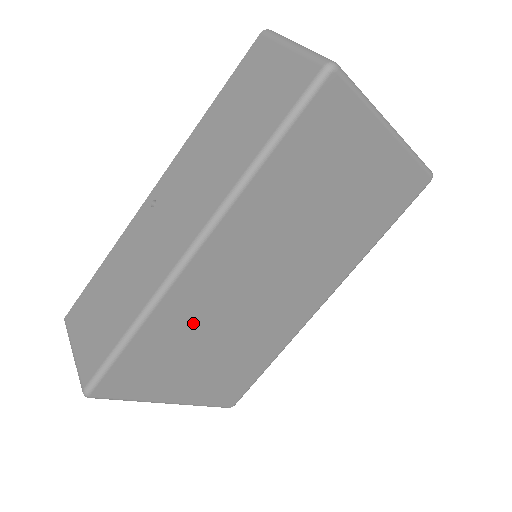
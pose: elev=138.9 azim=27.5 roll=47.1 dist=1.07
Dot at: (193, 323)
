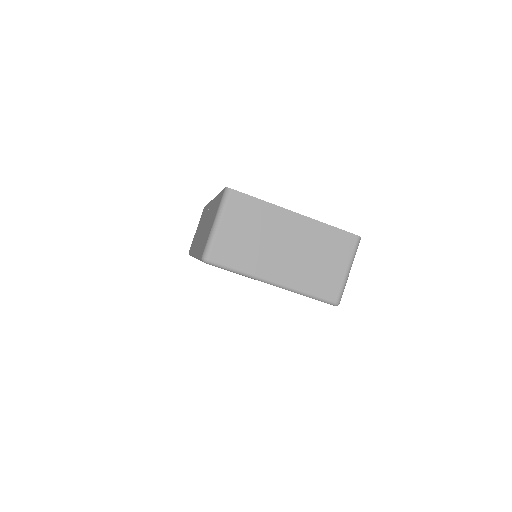
Dot at: occluded
